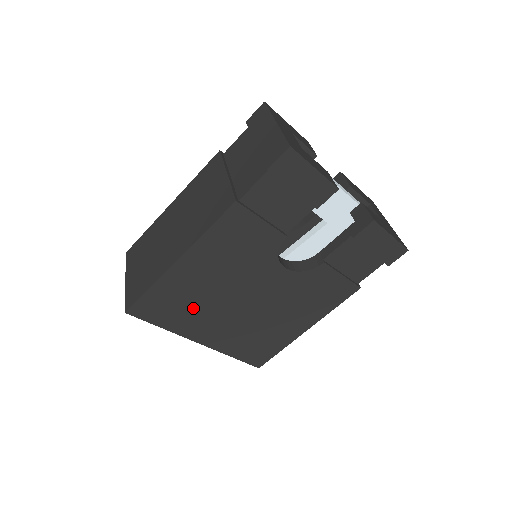
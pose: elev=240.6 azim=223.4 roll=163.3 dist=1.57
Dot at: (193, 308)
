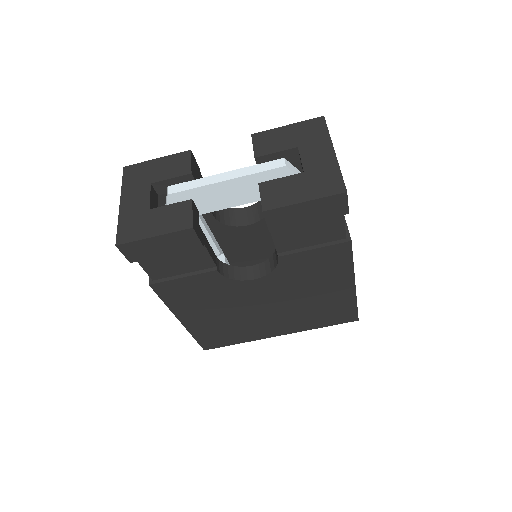
Dot at: (237, 328)
